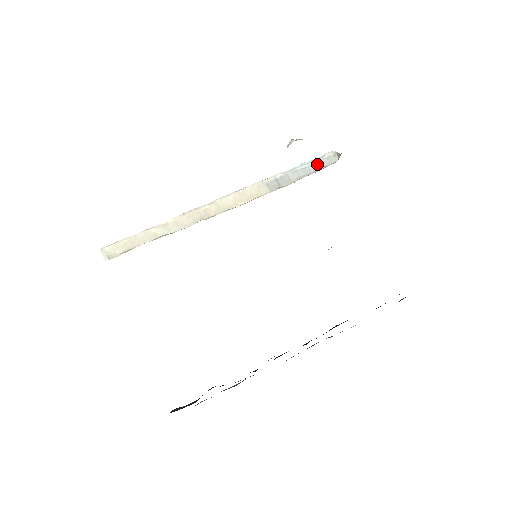
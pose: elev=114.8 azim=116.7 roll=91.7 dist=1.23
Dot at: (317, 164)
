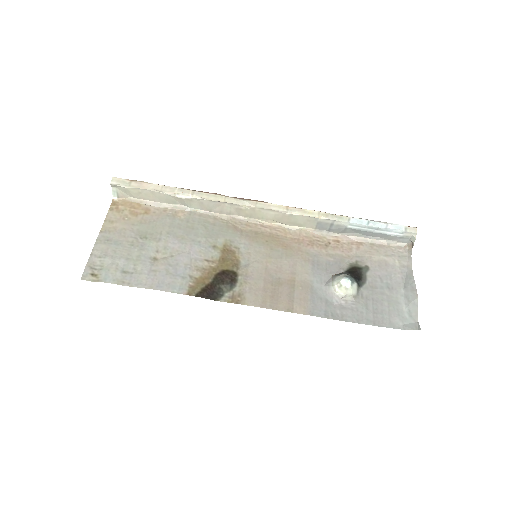
Dot at: (385, 235)
